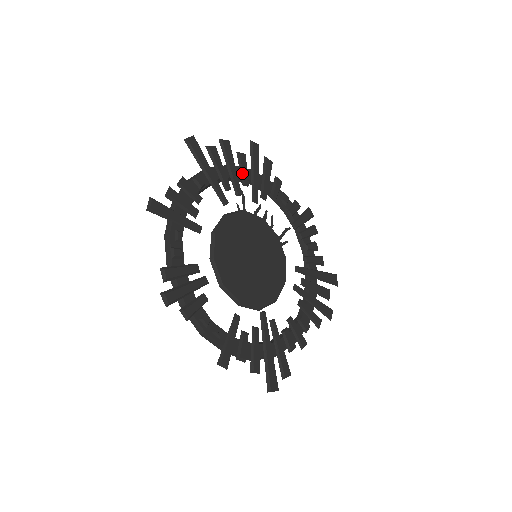
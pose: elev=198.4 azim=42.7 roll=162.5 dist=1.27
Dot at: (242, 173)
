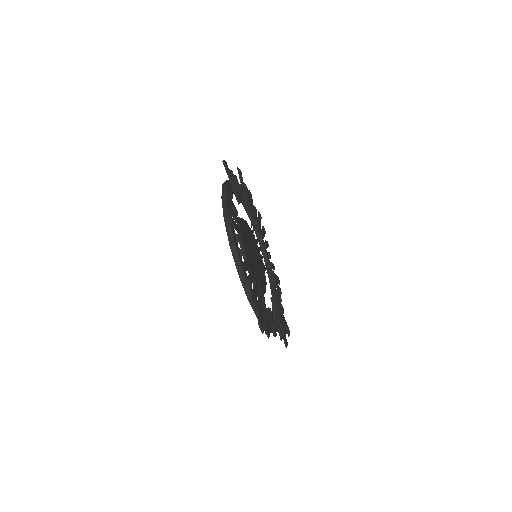
Dot at: (255, 214)
